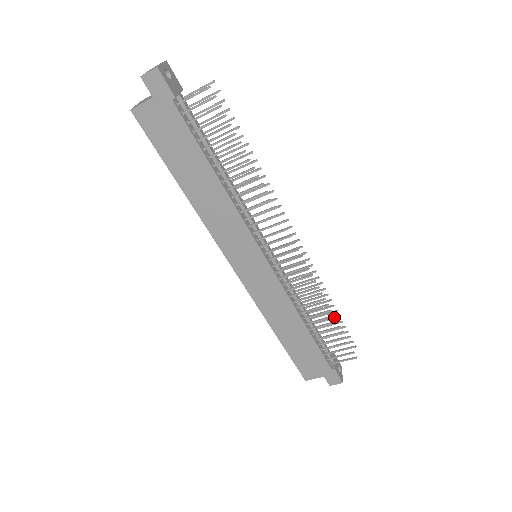
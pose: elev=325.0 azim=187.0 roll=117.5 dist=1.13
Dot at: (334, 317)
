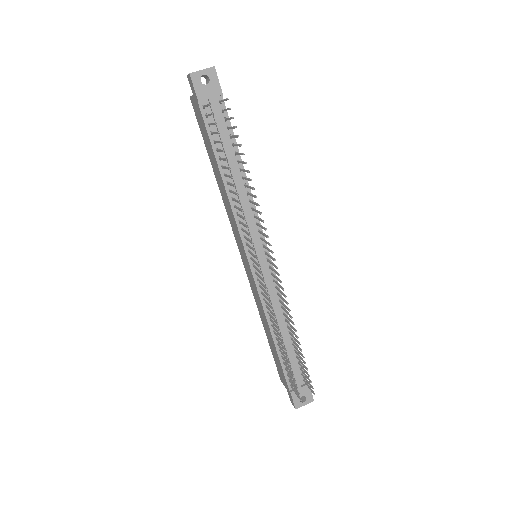
Dot at: (301, 354)
